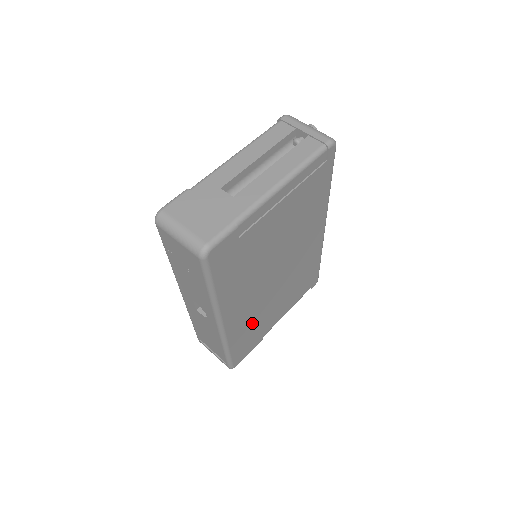
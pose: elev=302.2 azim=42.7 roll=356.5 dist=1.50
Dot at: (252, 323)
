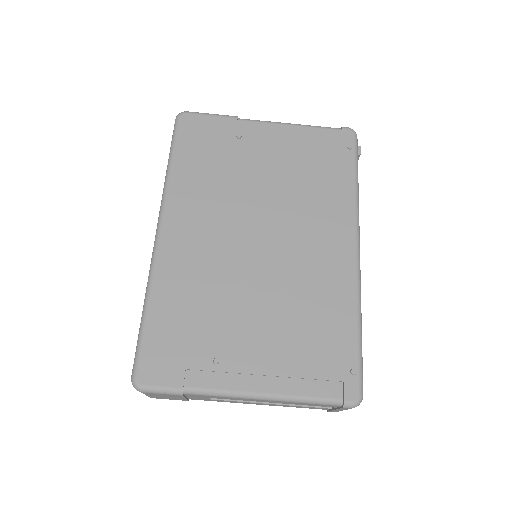
Dot at: occluded
